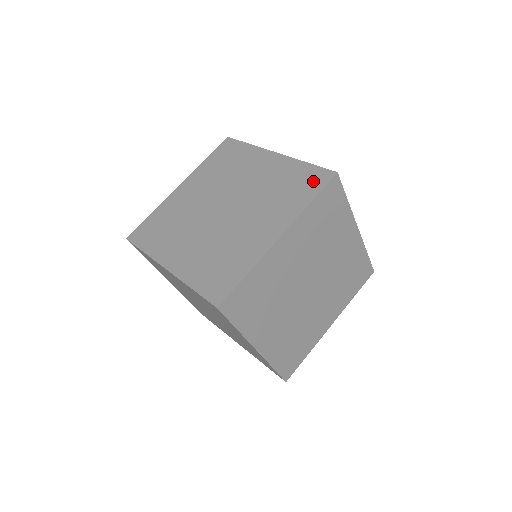
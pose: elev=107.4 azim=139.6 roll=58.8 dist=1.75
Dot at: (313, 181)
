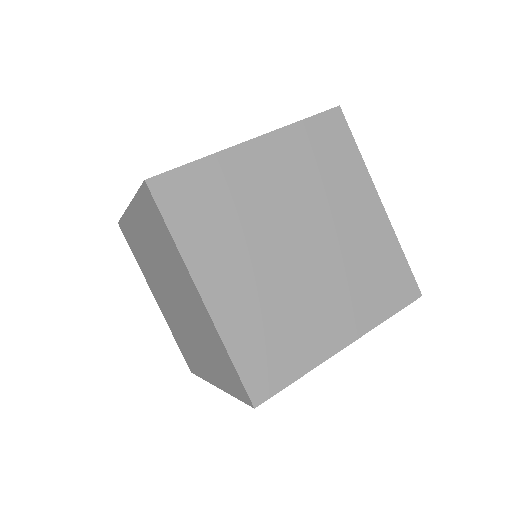
Dot at: occluded
